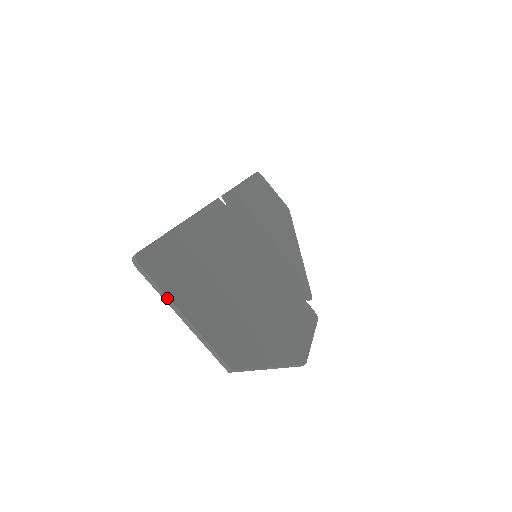
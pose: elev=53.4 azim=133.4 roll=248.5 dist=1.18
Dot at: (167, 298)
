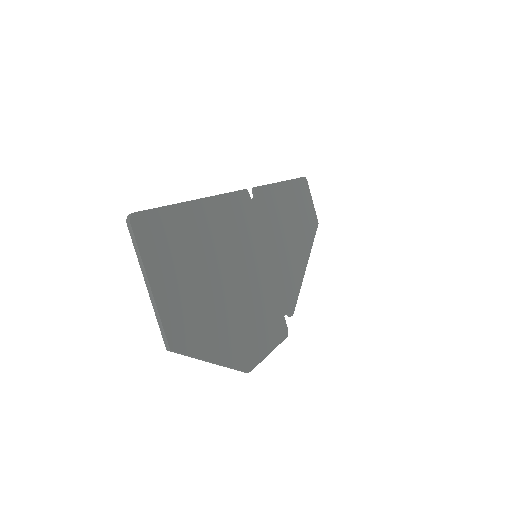
Dot at: (142, 263)
